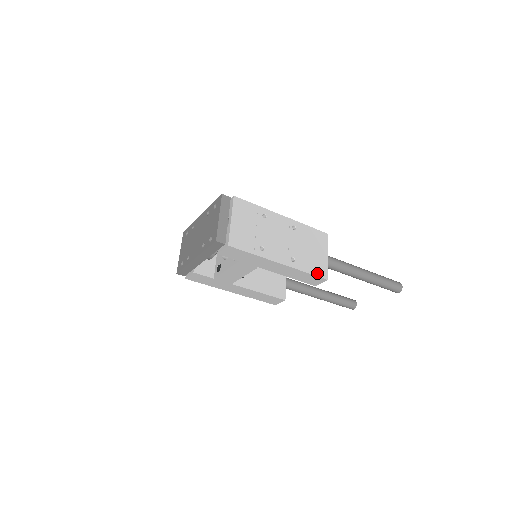
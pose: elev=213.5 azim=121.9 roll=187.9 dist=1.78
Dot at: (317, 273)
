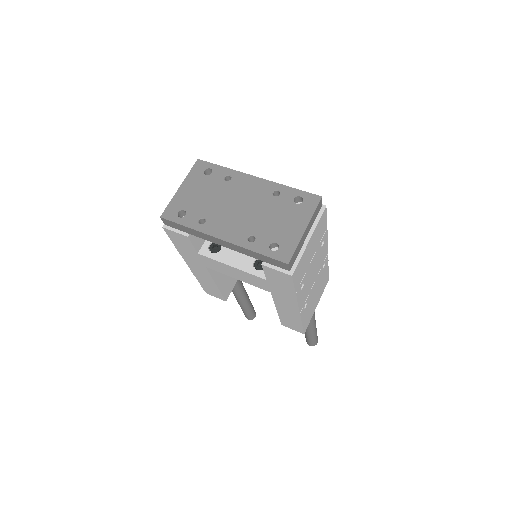
Dot at: (305, 325)
